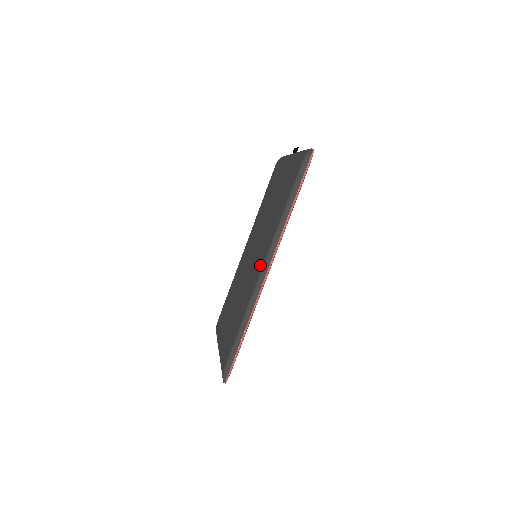
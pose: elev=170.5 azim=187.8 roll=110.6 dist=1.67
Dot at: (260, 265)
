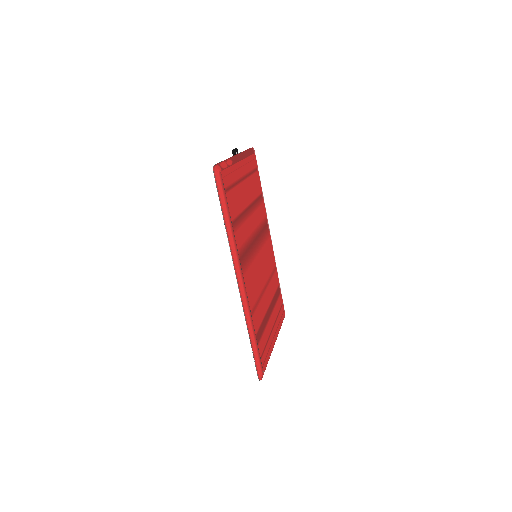
Dot at: occluded
